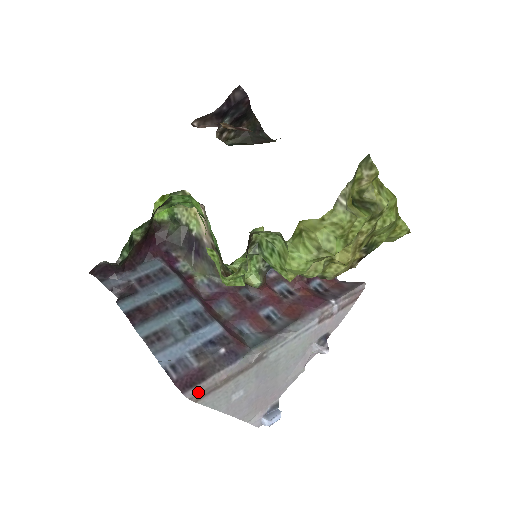
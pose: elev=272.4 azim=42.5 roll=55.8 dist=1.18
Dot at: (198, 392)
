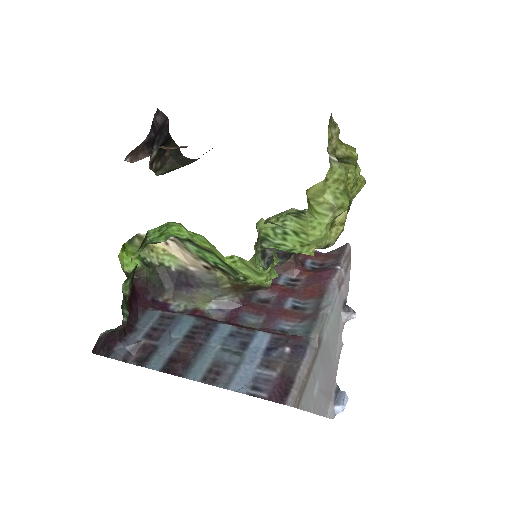
Dot at: (295, 396)
